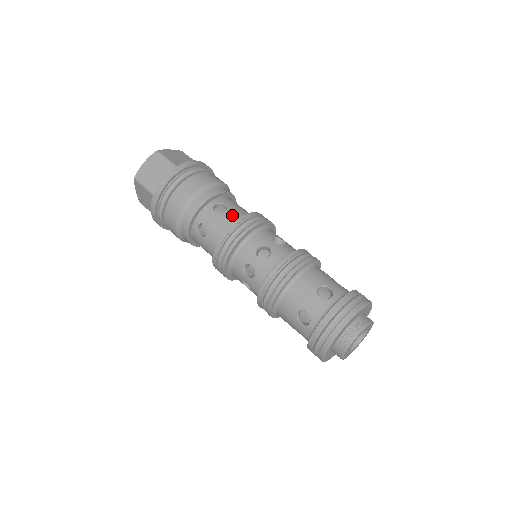
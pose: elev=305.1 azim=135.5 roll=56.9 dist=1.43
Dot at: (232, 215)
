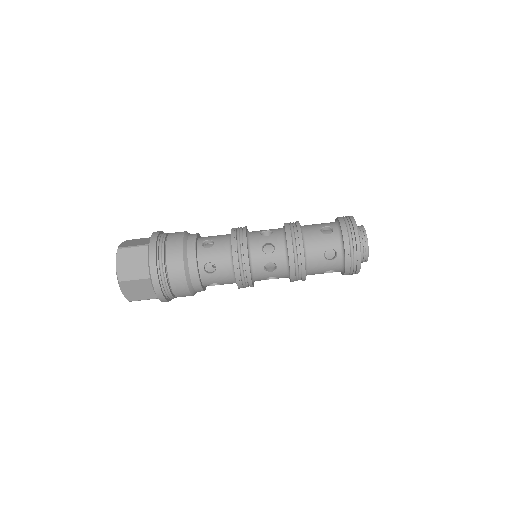
Dot at: (223, 266)
